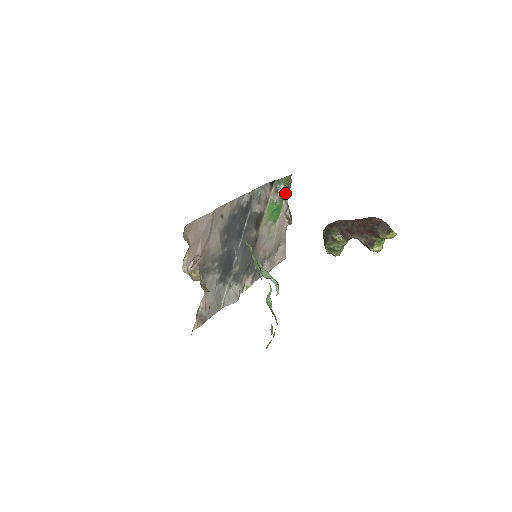
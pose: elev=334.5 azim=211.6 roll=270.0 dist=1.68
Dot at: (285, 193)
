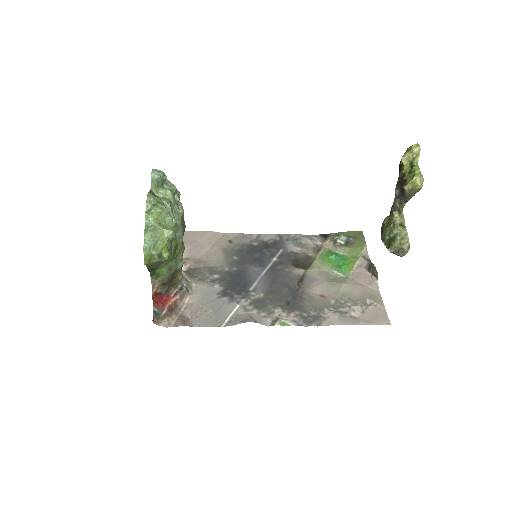
Dot at: (354, 246)
